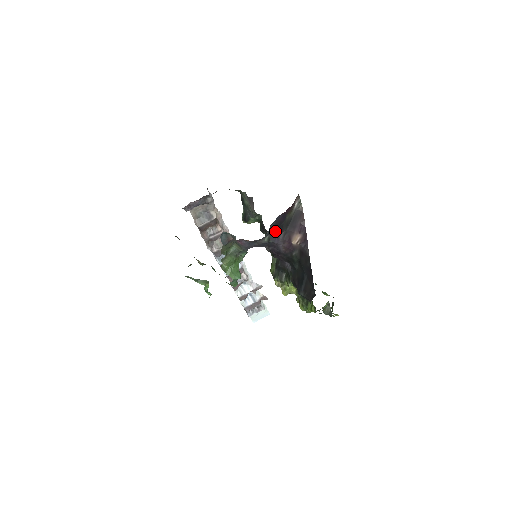
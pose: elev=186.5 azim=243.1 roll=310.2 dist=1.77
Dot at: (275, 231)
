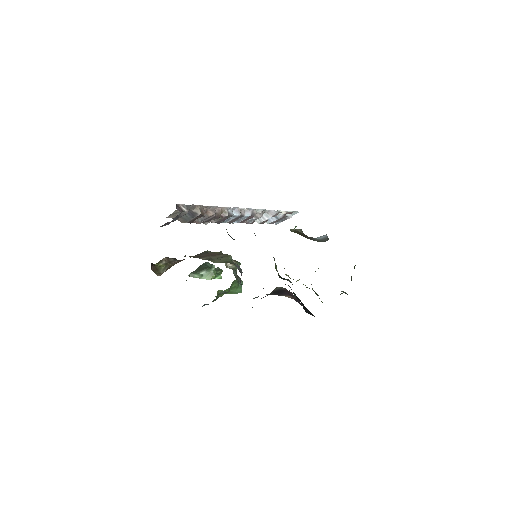
Dot at: occluded
